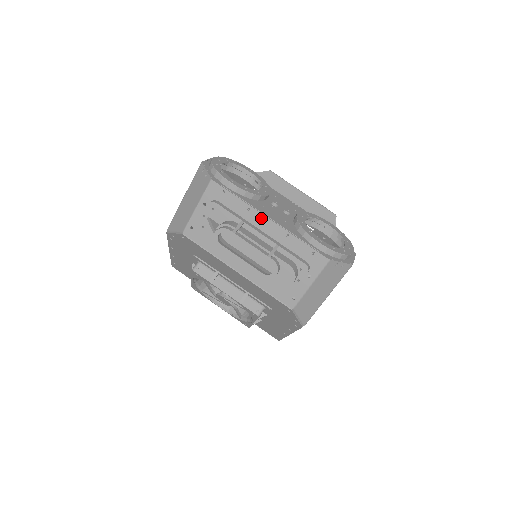
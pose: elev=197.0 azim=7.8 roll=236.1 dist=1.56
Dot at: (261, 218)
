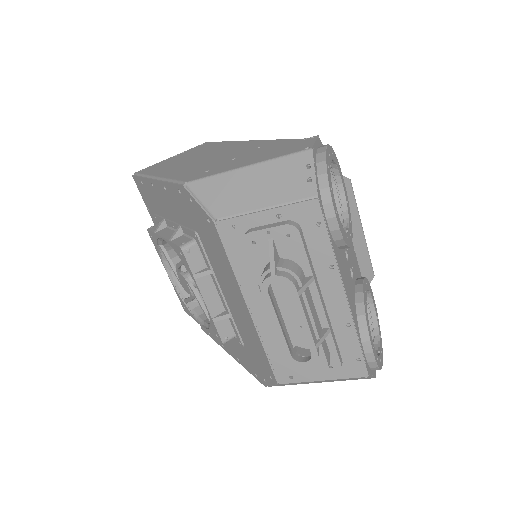
Dot at: (337, 287)
